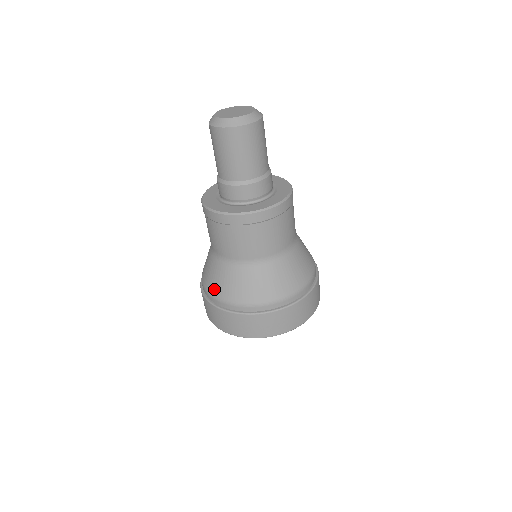
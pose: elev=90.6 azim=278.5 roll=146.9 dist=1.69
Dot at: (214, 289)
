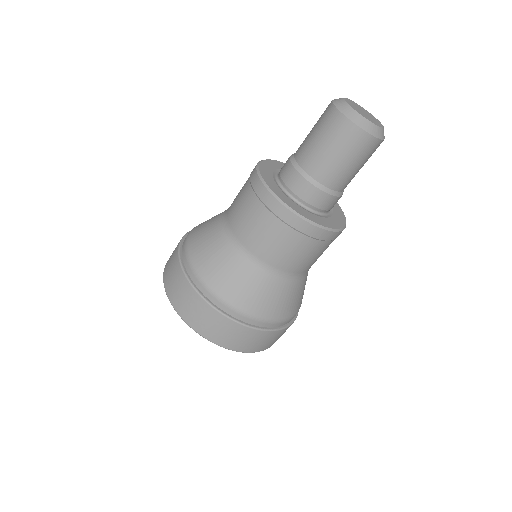
Dot at: (208, 273)
